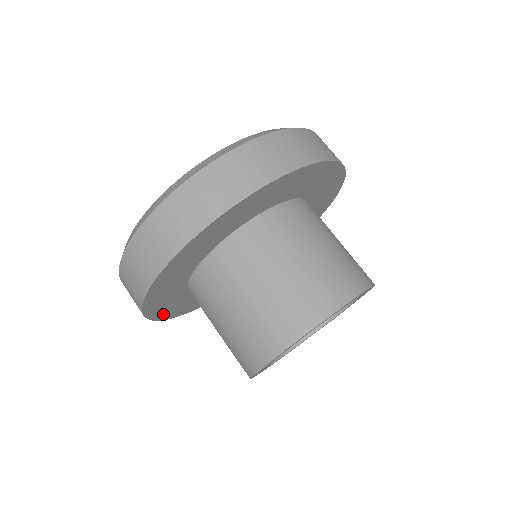
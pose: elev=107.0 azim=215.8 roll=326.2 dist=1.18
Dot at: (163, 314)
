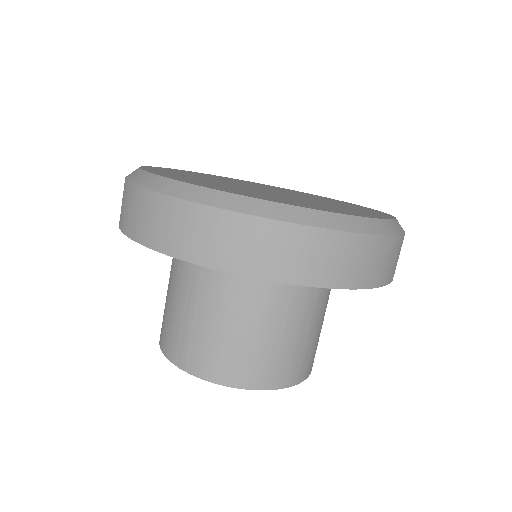
Dot at: occluded
